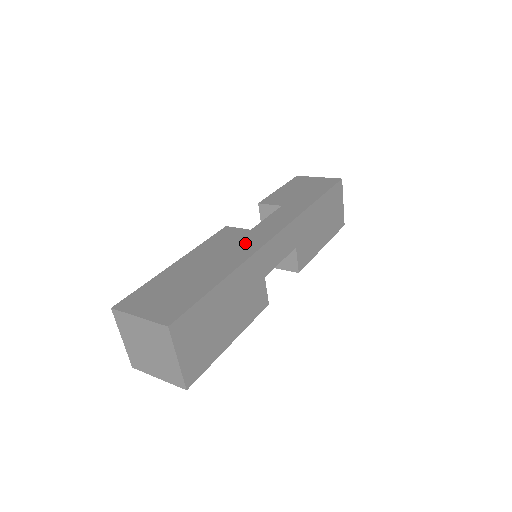
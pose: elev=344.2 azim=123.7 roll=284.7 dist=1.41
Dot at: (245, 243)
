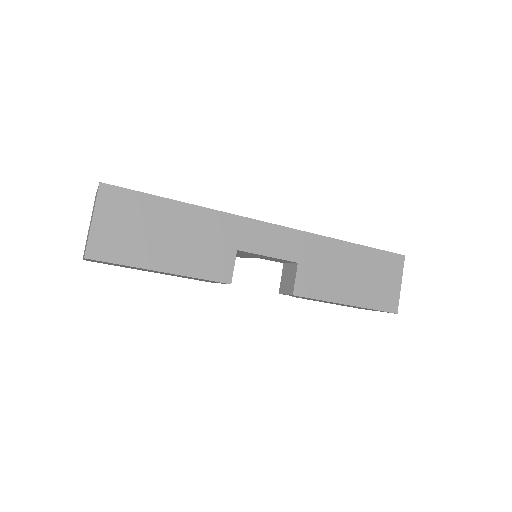
Dot at: occluded
